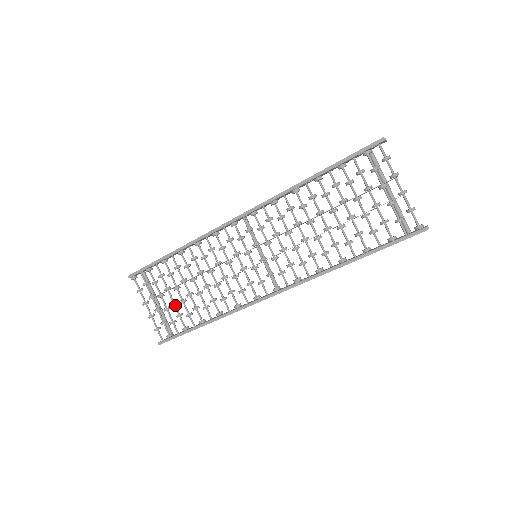
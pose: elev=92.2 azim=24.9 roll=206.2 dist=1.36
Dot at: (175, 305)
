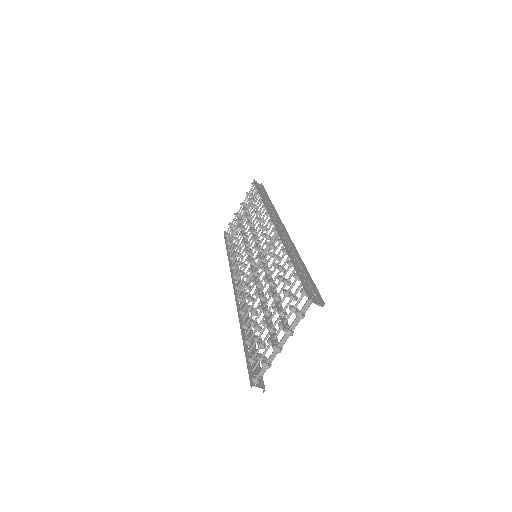
Dot at: occluded
